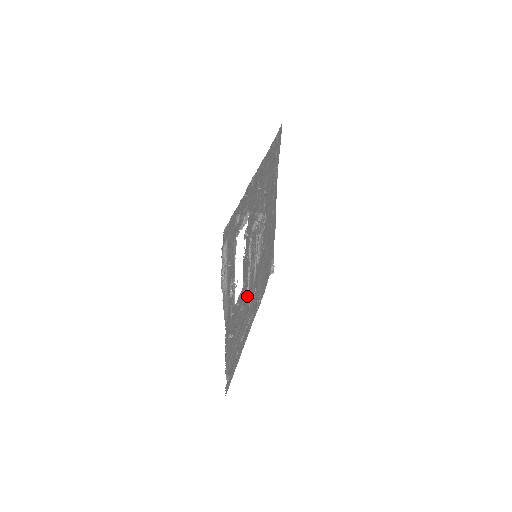
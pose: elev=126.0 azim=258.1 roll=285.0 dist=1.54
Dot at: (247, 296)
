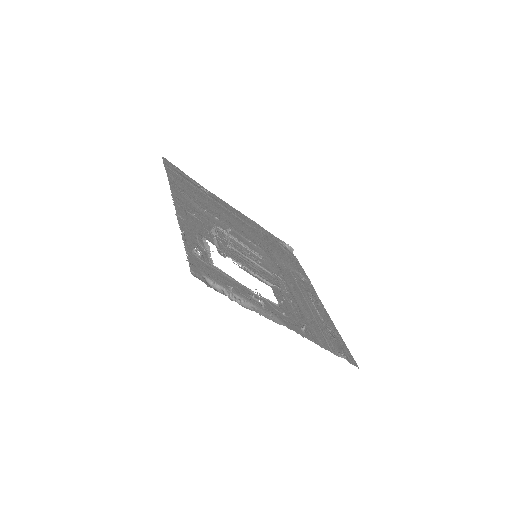
Dot at: occluded
